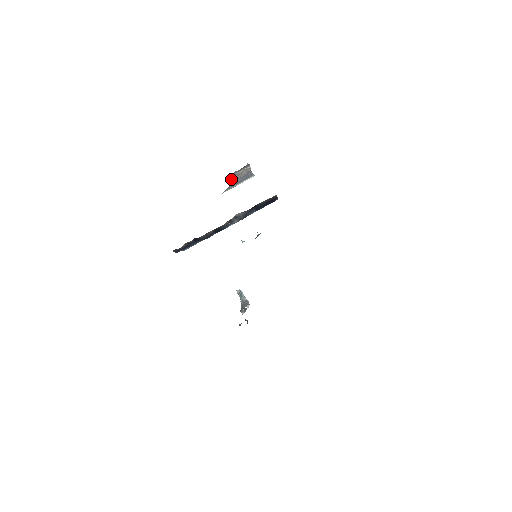
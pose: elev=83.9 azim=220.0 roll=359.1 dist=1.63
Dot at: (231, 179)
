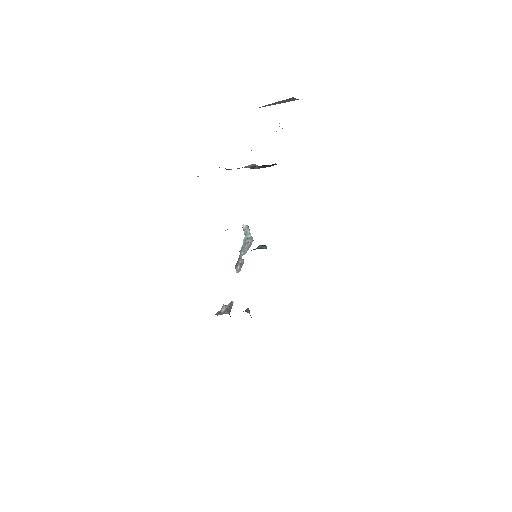
Dot at: occluded
